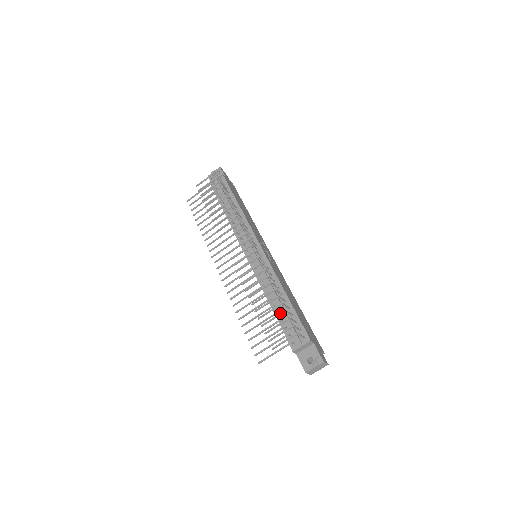
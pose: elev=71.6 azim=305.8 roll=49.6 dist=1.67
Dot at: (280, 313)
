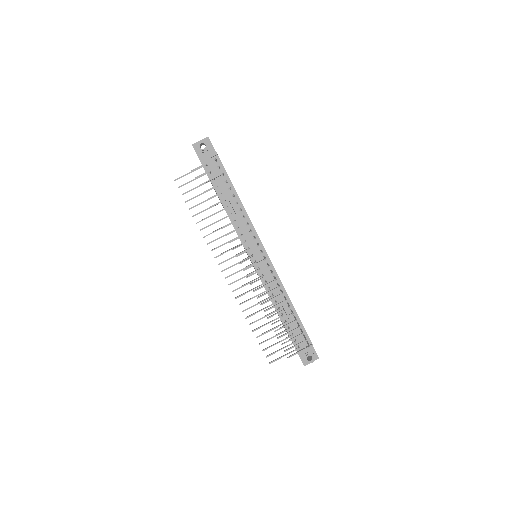
Dot at: (295, 329)
